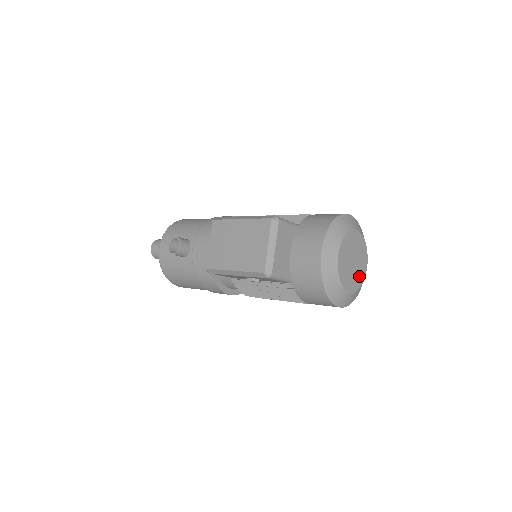
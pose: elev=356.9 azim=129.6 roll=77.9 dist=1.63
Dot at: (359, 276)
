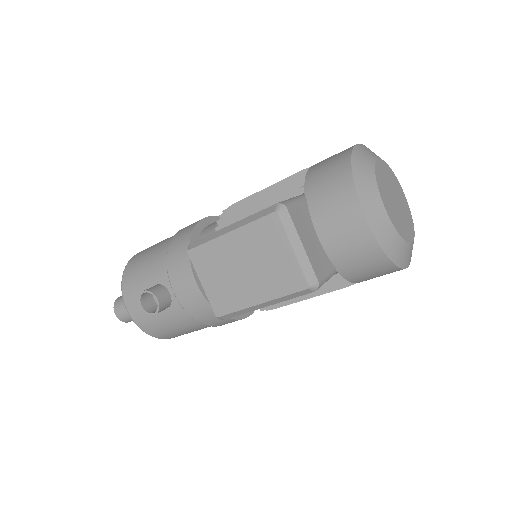
Dot at: (407, 214)
